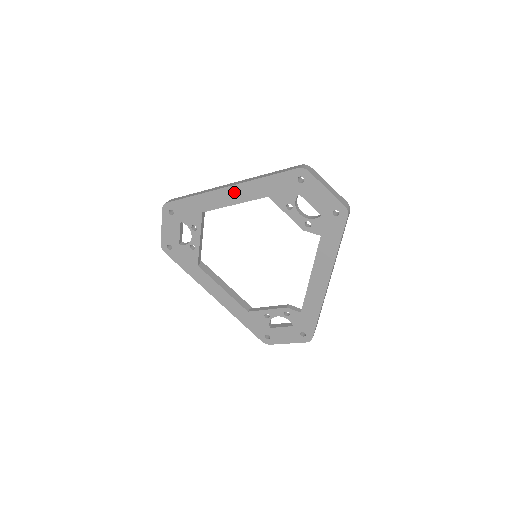
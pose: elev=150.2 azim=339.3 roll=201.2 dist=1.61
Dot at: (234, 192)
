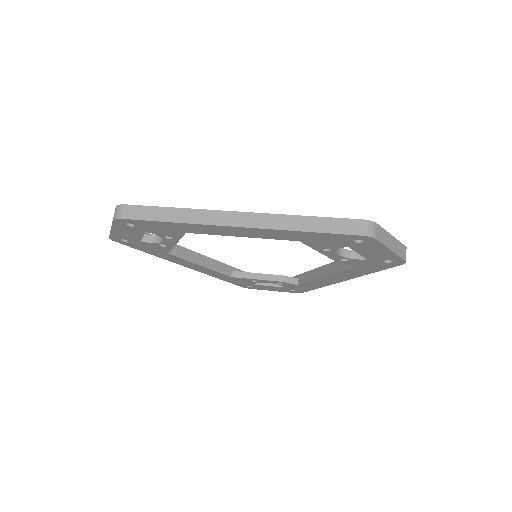
Dot at: (246, 231)
